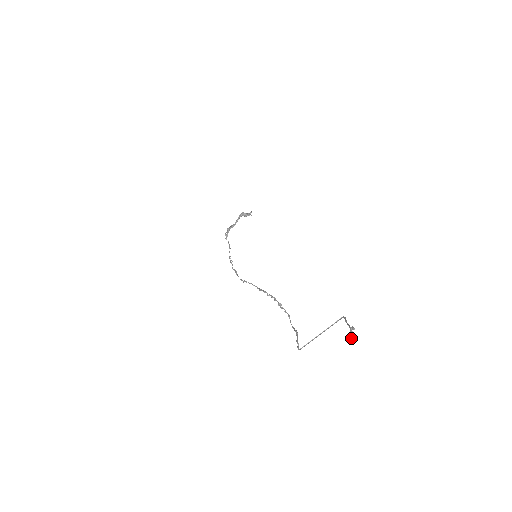
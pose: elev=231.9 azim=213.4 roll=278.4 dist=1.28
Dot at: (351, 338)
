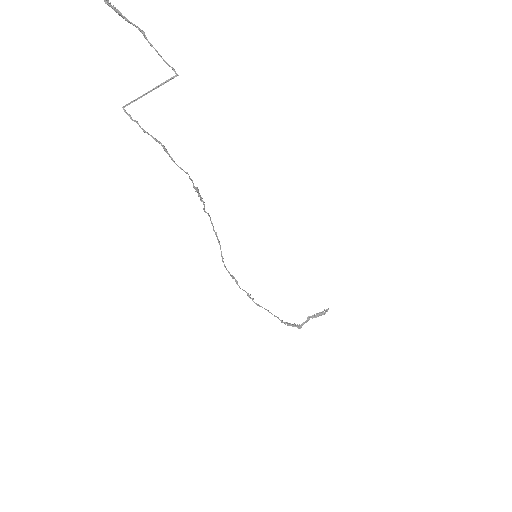
Dot at: out of frame
